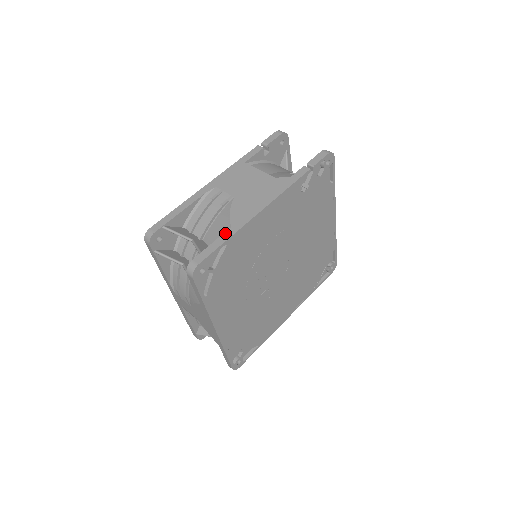
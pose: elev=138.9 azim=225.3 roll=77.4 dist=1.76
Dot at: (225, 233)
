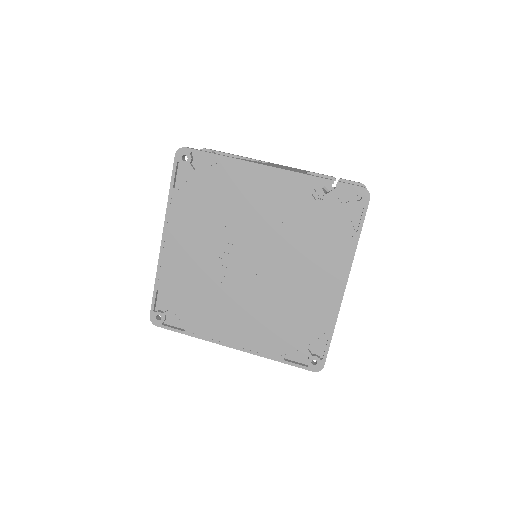
Dot at: occluded
